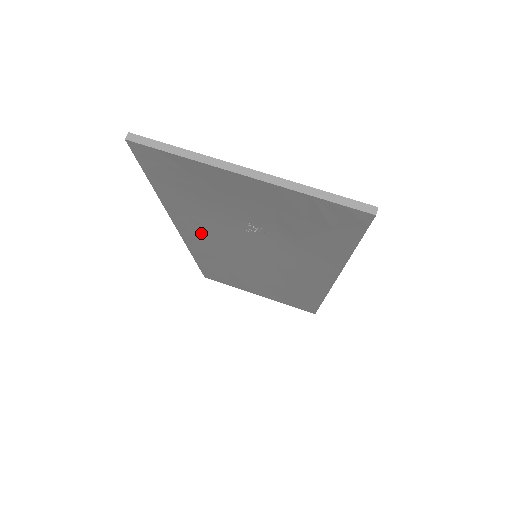
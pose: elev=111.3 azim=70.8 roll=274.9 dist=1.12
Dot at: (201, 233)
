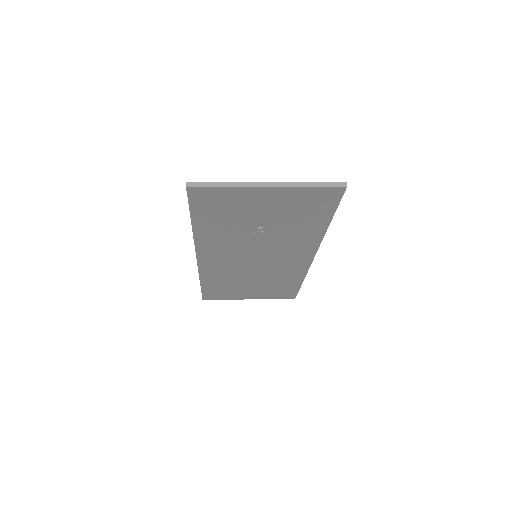
Dot at: (216, 250)
